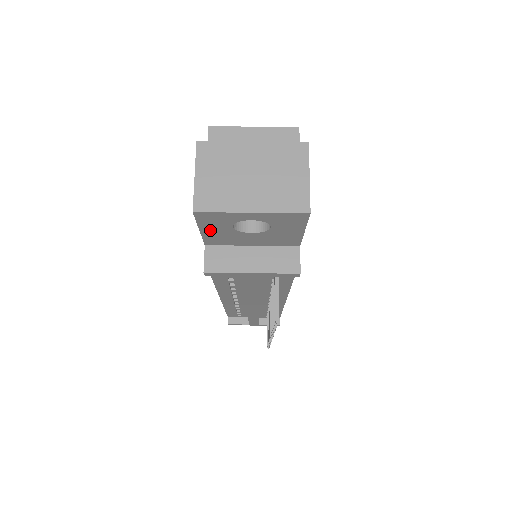
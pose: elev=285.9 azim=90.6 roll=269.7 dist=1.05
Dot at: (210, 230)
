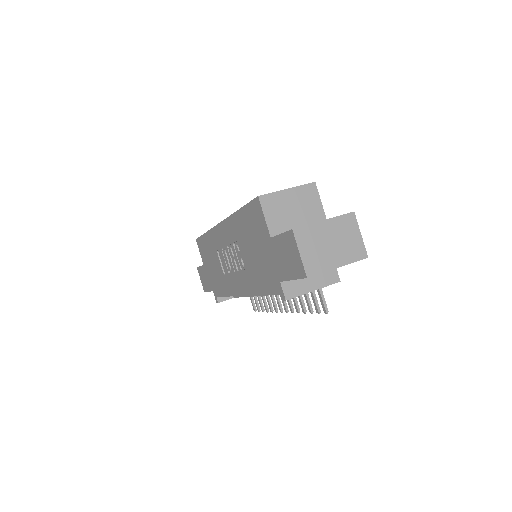
Dot at: occluded
